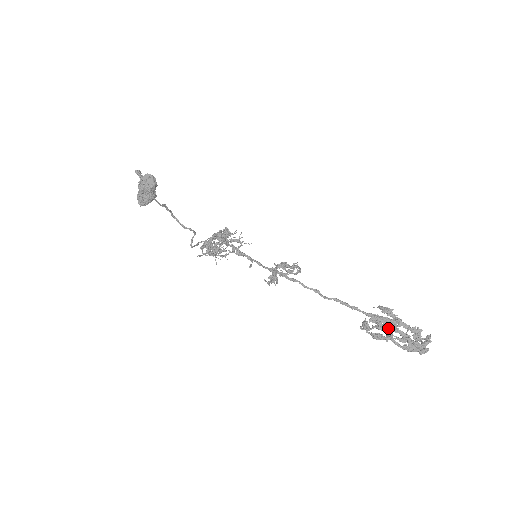
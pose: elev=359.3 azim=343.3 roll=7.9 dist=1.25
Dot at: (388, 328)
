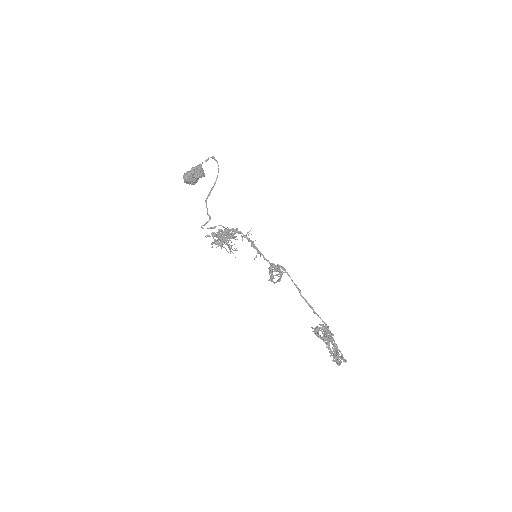
Dot at: (324, 340)
